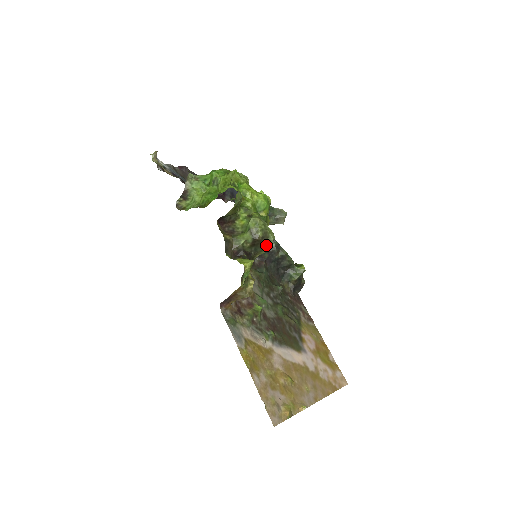
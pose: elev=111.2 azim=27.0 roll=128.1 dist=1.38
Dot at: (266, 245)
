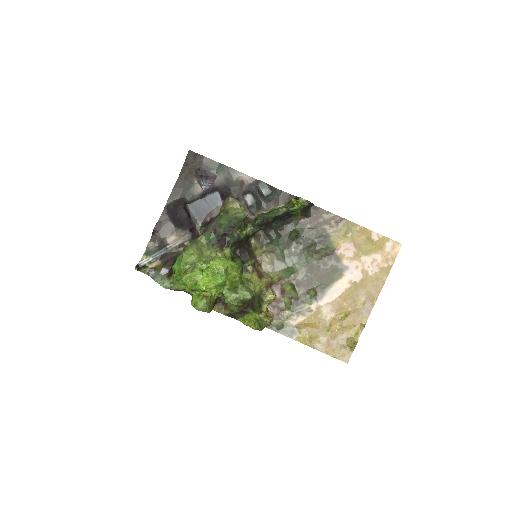
Dot at: occluded
